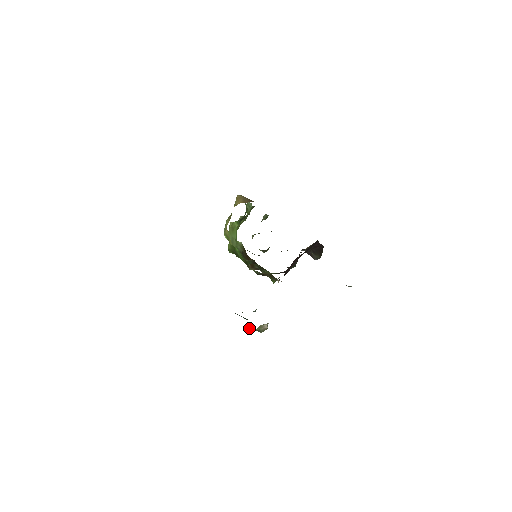
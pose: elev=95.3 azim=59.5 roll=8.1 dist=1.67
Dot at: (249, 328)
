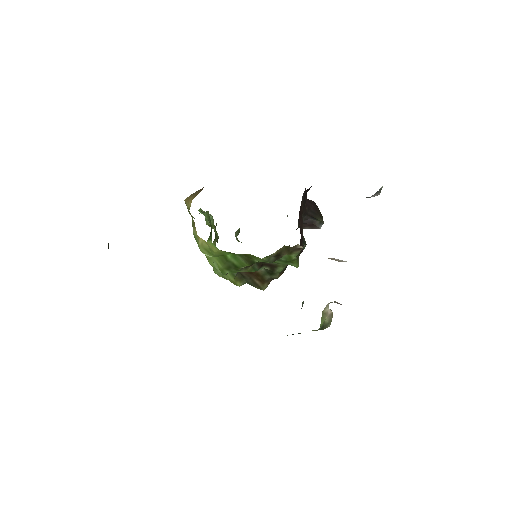
Dot at: occluded
